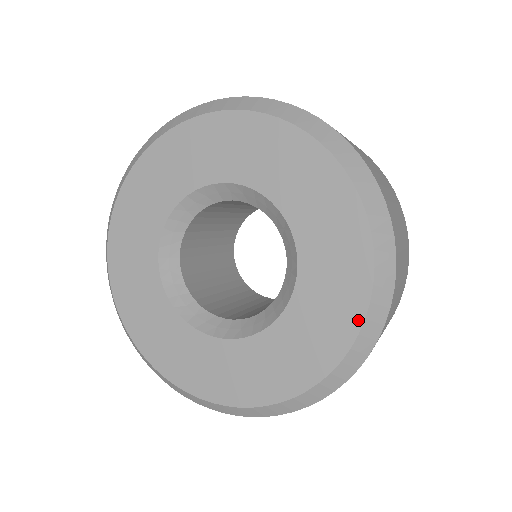
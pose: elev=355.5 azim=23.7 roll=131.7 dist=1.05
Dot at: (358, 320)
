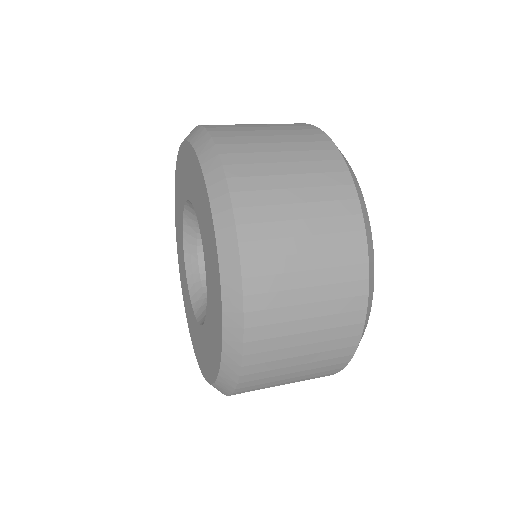
Dot at: (207, 378)
